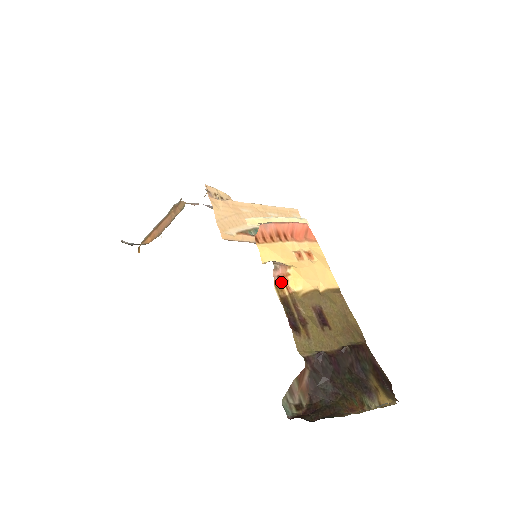
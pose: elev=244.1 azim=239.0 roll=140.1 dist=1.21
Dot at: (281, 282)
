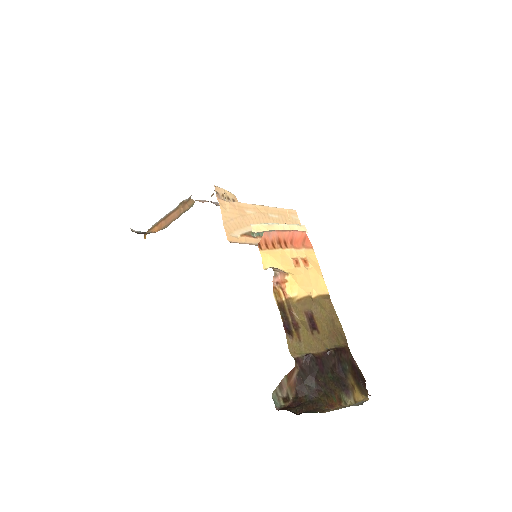
Dot at: (279, 288)
